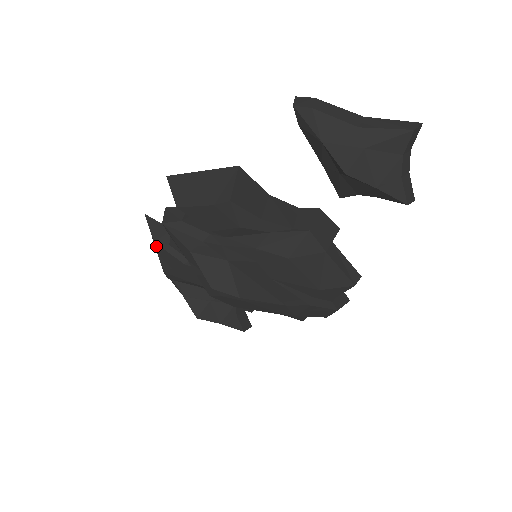
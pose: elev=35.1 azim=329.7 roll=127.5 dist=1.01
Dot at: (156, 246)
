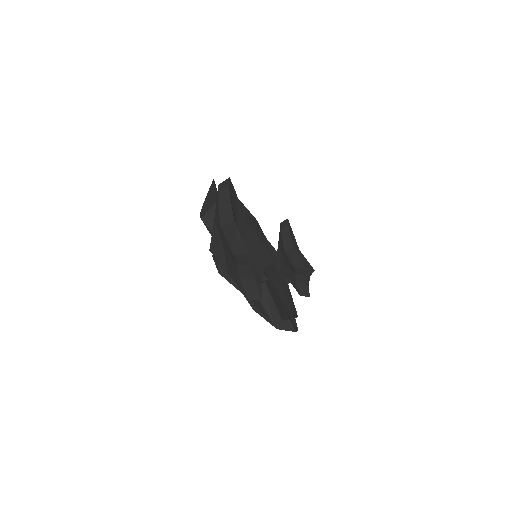
Dot at: occluded
